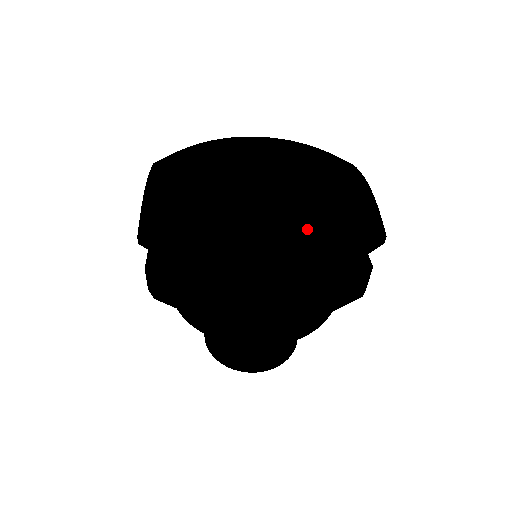
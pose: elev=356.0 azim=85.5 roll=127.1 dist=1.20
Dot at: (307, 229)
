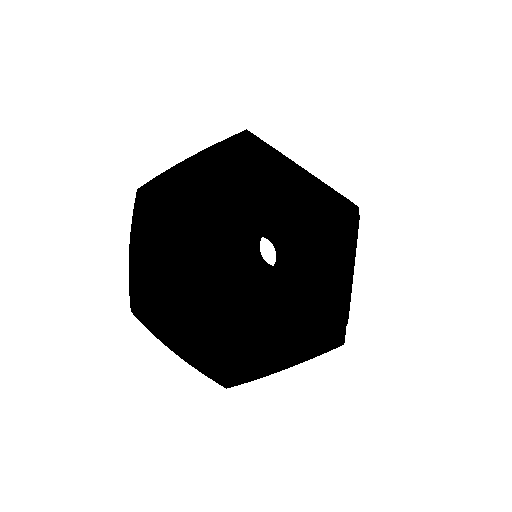
Dot at: (264, 338)
